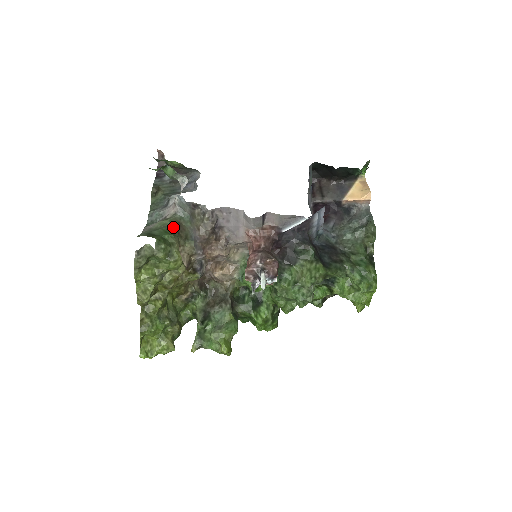
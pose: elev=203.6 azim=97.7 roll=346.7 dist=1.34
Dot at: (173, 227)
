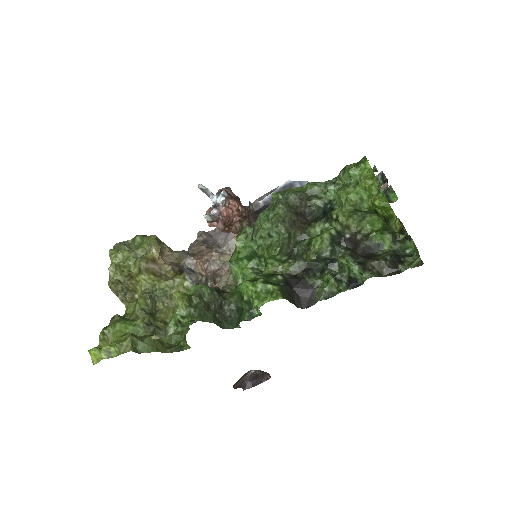
Dot at: occluded
